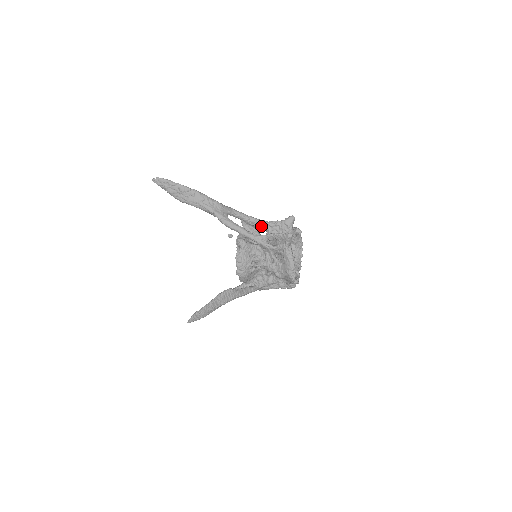
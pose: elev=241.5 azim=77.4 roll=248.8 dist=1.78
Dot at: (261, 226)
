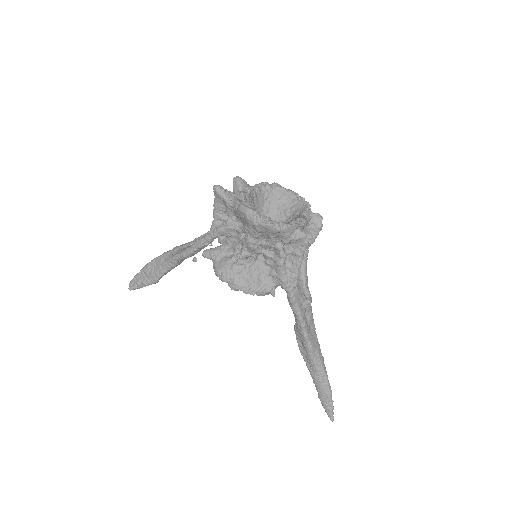
Dot at: occluded
